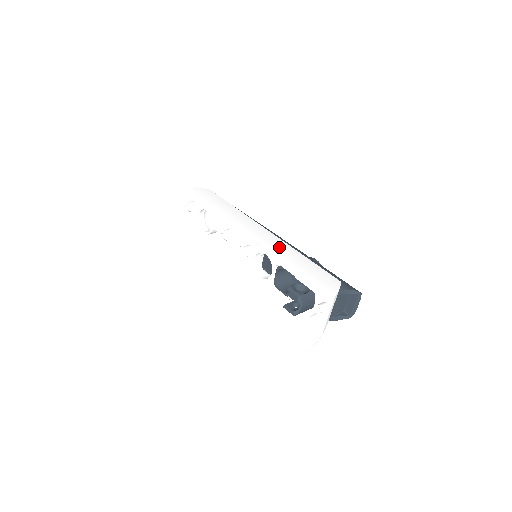
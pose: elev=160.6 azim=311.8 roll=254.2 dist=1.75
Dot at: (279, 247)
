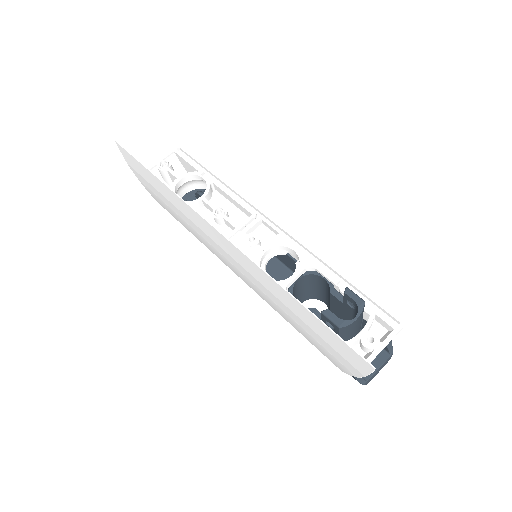
Dot at: occluded
